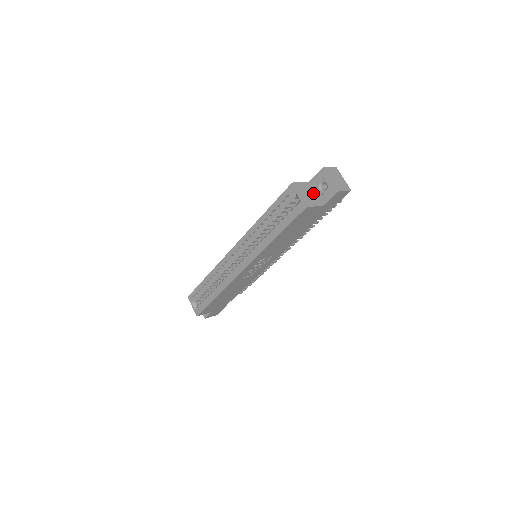
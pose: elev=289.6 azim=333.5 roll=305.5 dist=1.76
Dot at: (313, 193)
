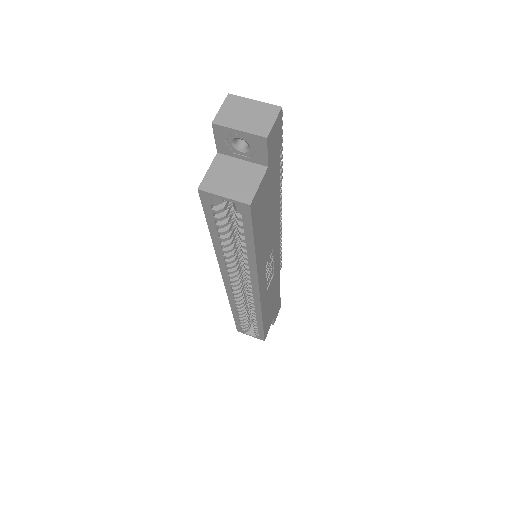
Dot at: (238, 166)
